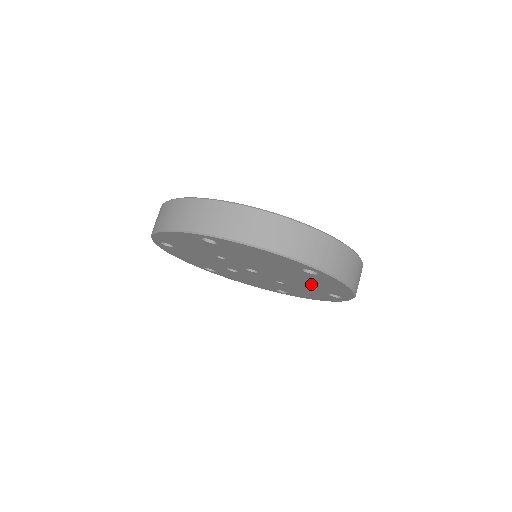
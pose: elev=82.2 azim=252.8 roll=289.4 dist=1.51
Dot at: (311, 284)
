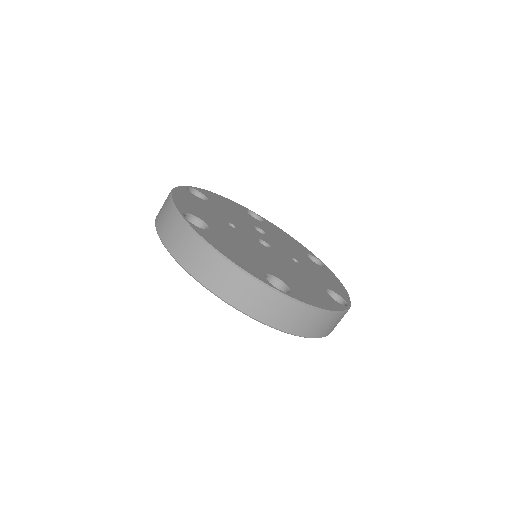
Dot at: occluded
